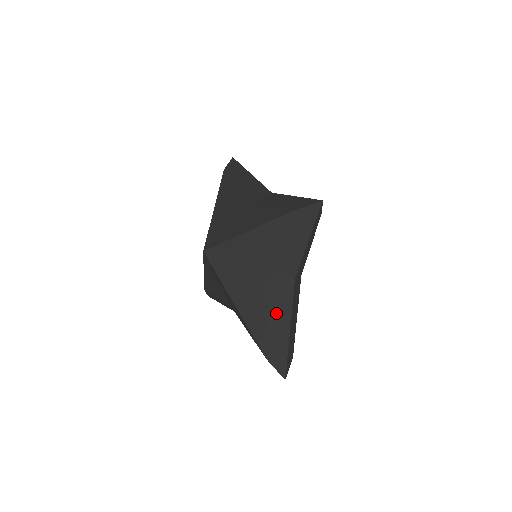
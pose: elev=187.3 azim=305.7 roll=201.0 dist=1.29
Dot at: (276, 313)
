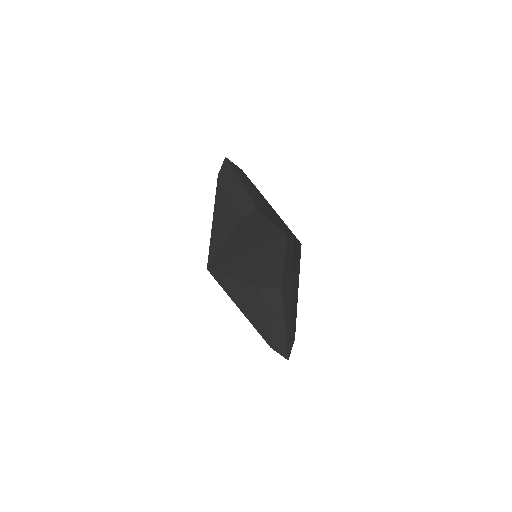
Dot at: (271, 315)
